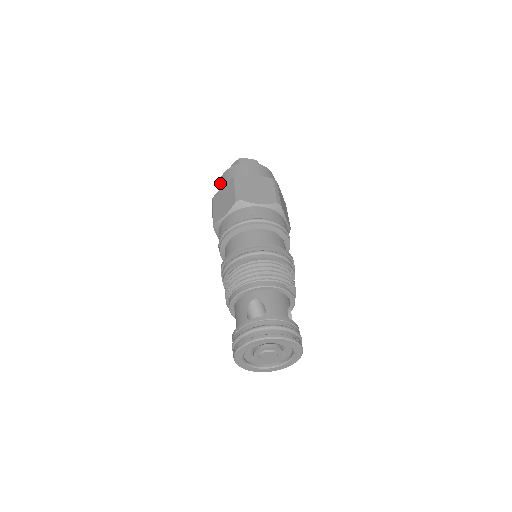
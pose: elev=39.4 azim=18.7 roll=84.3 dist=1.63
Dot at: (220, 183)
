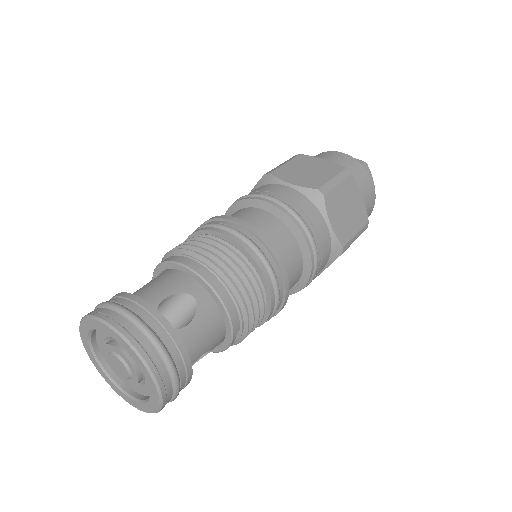
Dot at: (324, 154)
